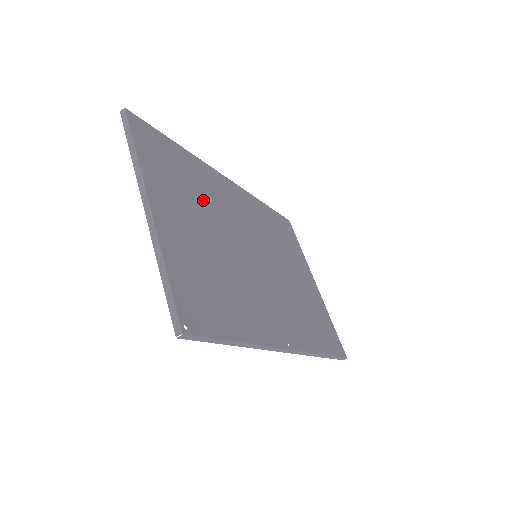
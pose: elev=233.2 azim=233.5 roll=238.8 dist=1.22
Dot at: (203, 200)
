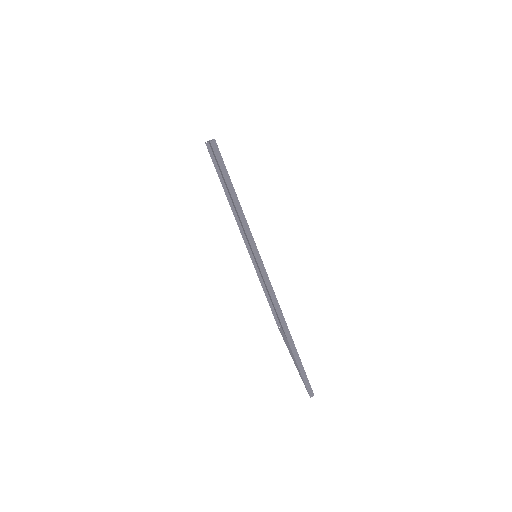
Dot at: occluded
